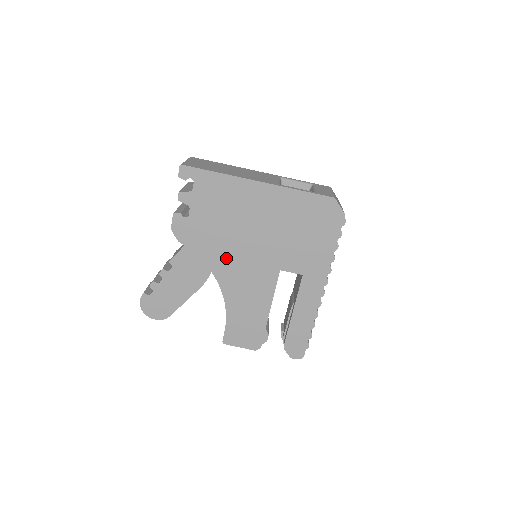
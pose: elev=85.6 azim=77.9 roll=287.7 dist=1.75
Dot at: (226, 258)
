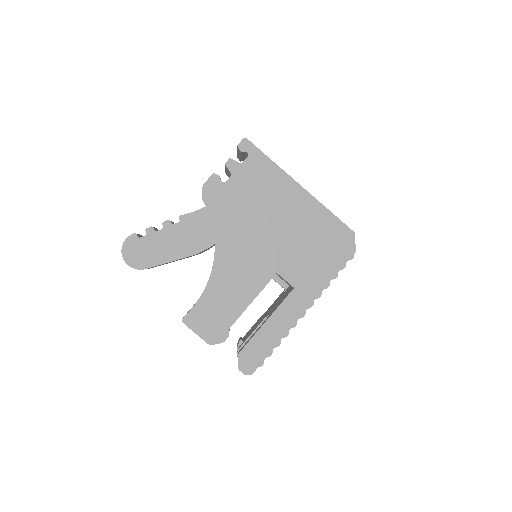
Dot at: (236, 237)
